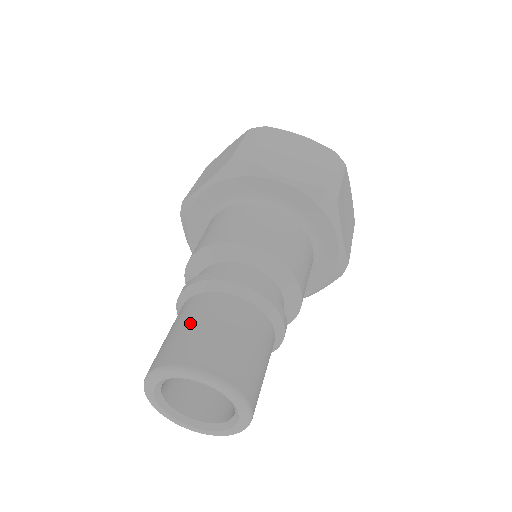
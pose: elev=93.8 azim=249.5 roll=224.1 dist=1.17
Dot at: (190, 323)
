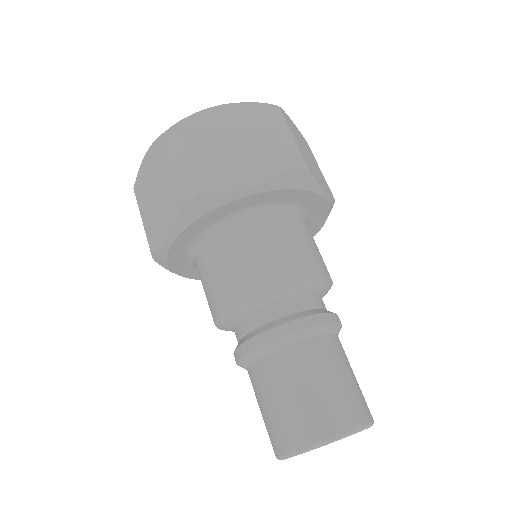
Dot at: (282, 397)
